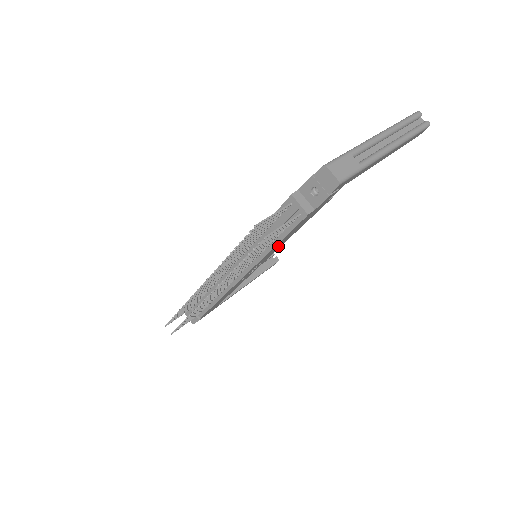
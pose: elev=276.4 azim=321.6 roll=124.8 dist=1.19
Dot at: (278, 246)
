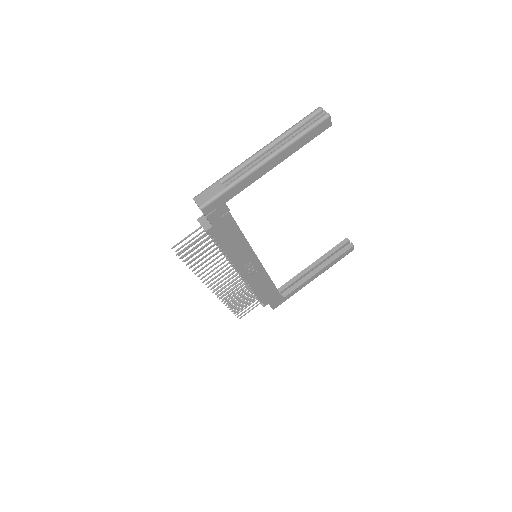
Dot at: (240, 250)
